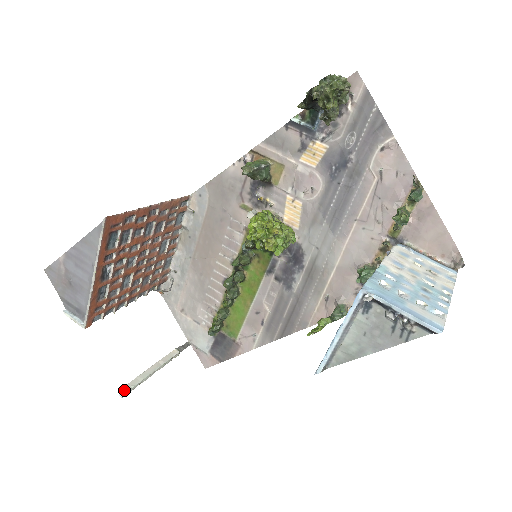
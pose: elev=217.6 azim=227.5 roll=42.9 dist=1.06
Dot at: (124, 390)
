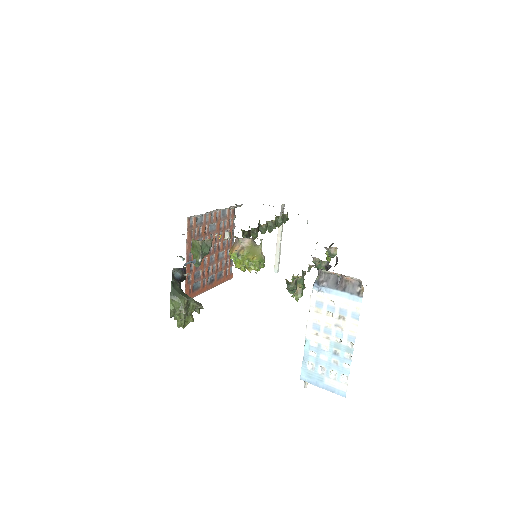
Dot at: (276, 270)
